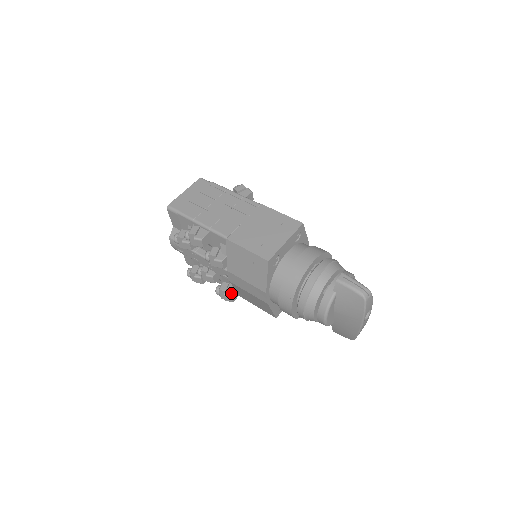
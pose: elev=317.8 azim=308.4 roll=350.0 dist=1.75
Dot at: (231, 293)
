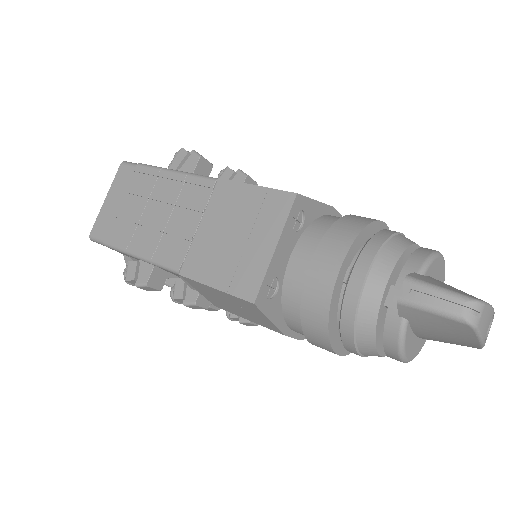
Dot at: occluded
